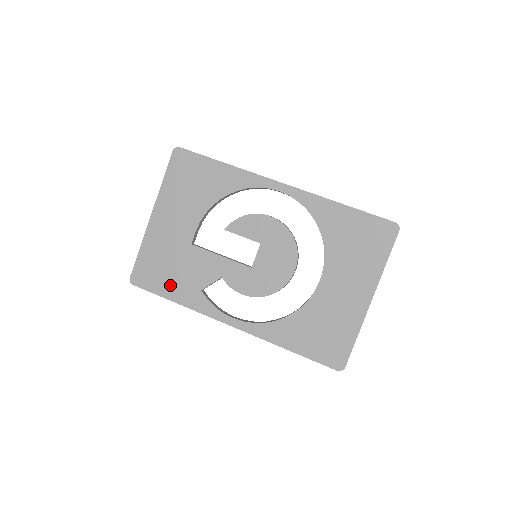
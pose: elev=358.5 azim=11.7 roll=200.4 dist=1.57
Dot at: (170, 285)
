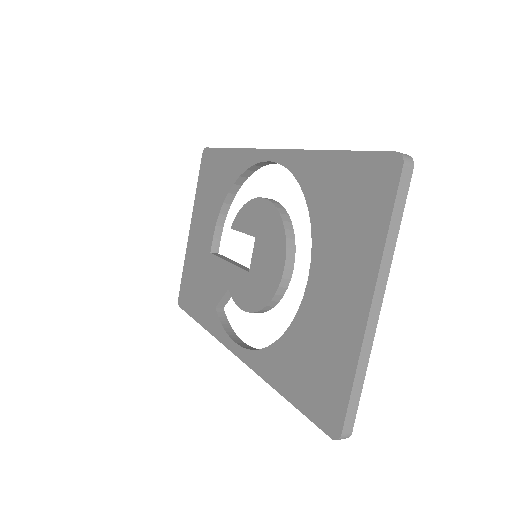
Dot at: (198, 304)
